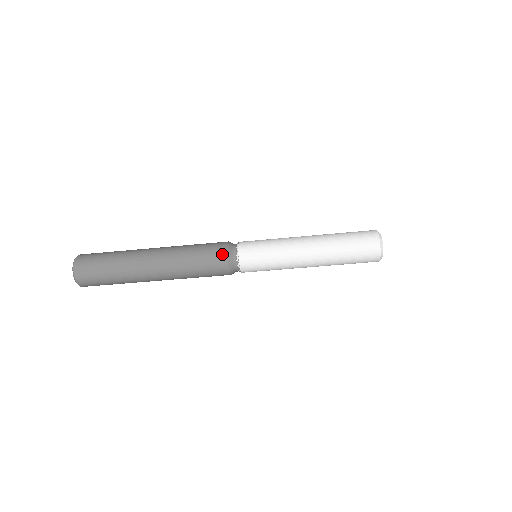
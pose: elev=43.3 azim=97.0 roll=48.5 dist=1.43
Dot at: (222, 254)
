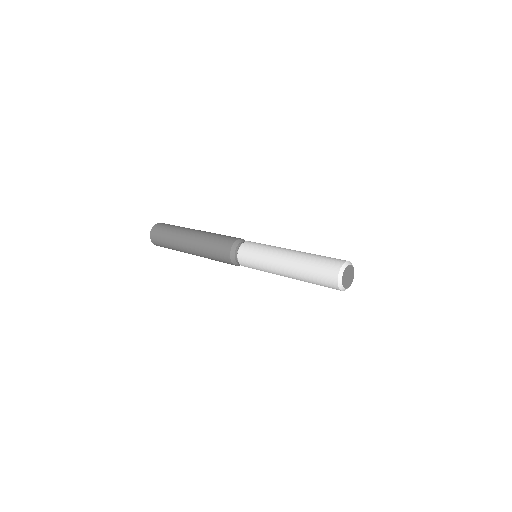
Dot at: (227, 258)
